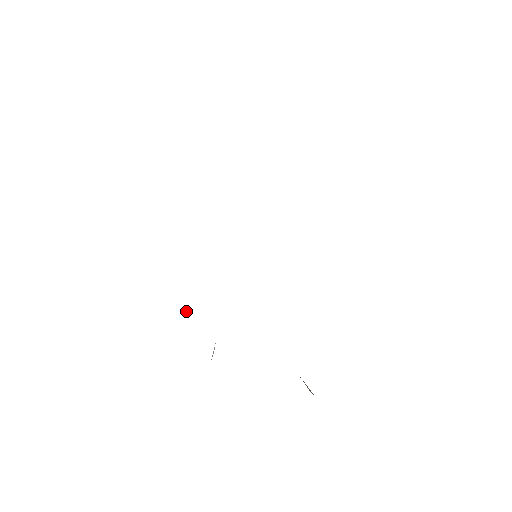
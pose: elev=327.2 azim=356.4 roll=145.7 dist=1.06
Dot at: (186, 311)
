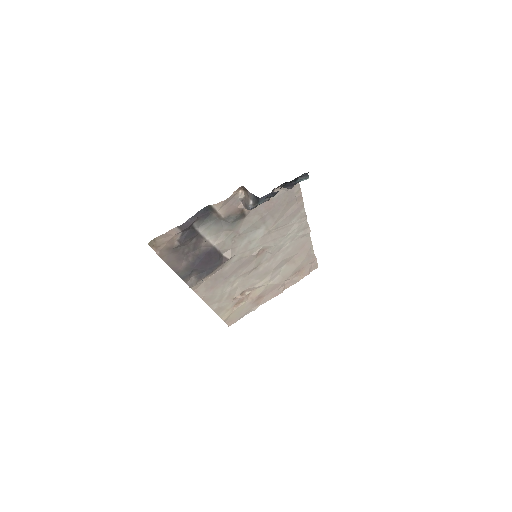
Dot at: (203, 281)
